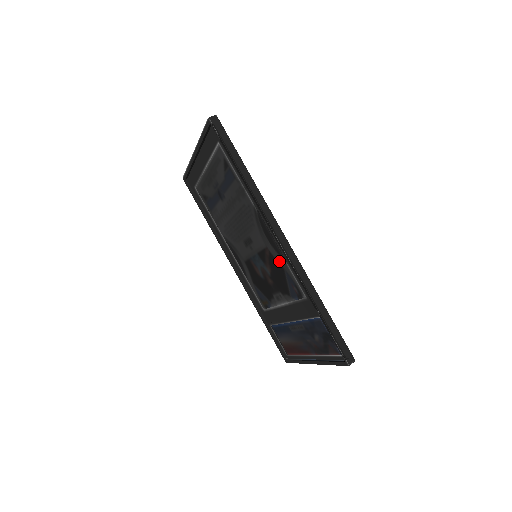
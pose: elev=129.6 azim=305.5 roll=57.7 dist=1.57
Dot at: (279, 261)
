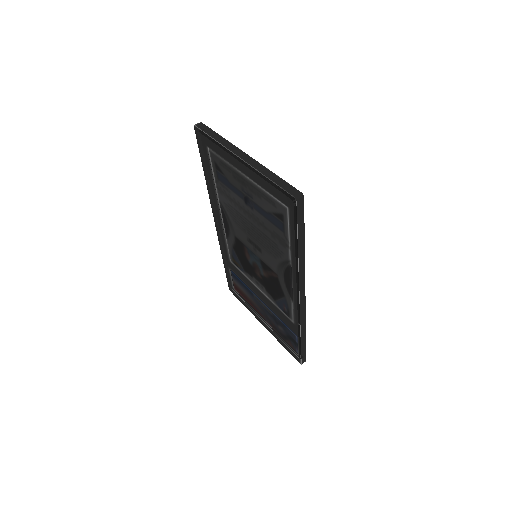
Dot at: (284, 292)
